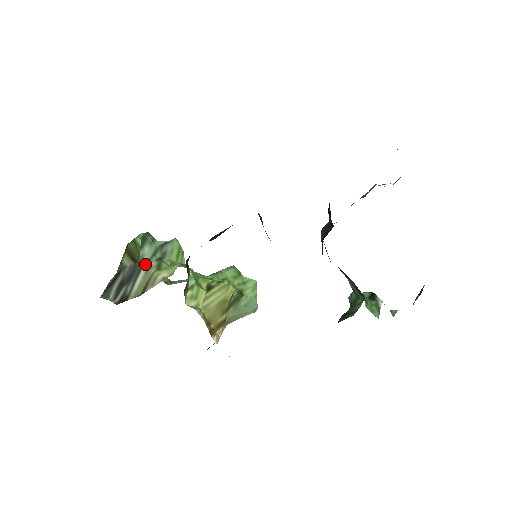
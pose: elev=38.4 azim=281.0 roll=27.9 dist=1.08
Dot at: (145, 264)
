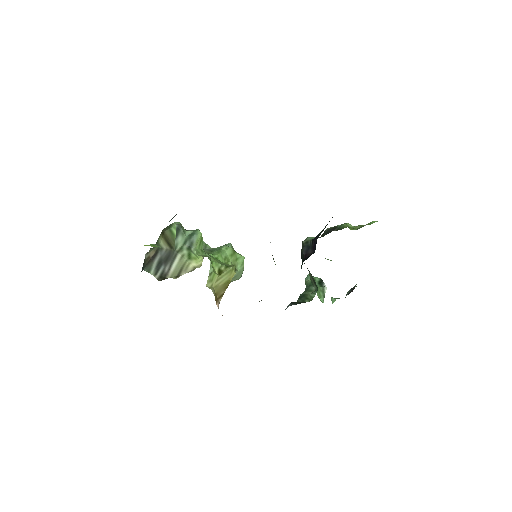
Dot at: (179, 252)
